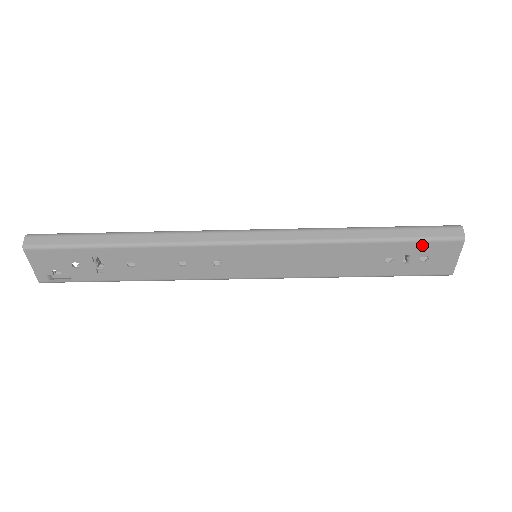
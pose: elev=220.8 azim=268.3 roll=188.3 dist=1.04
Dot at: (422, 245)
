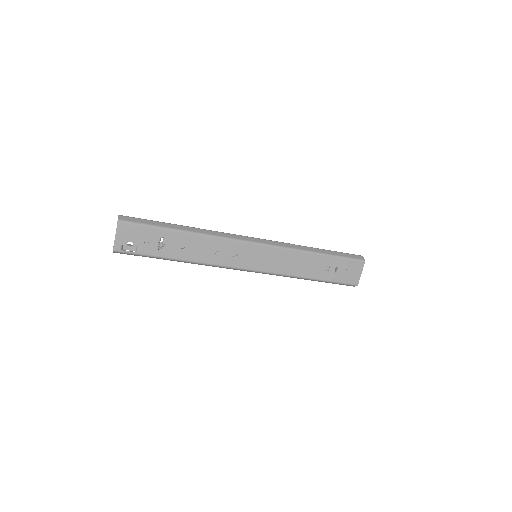
Dot at: (345, 261)
